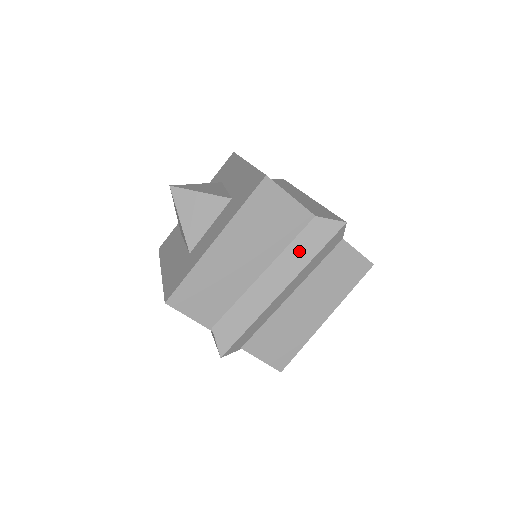
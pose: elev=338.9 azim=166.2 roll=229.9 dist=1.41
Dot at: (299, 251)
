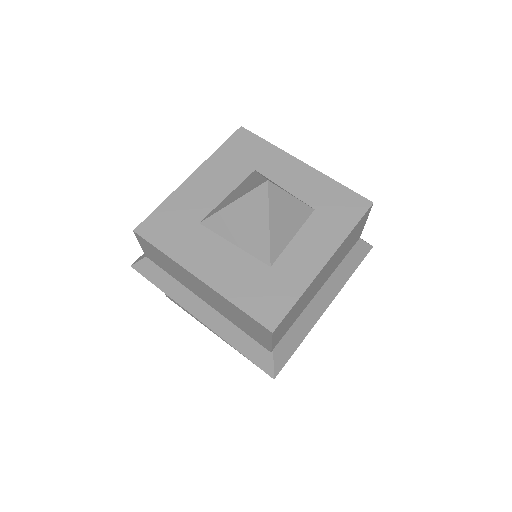
Dot at: (345, 269)
